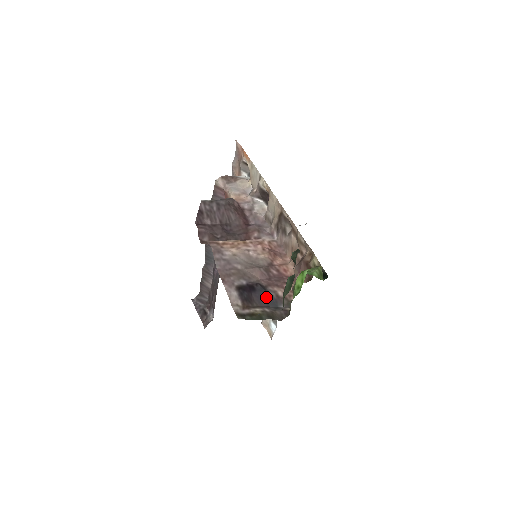
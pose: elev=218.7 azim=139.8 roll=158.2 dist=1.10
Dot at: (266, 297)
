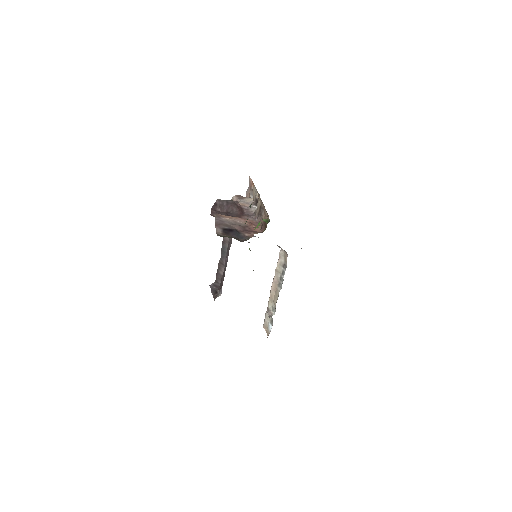
Dot at: (237, 234)
